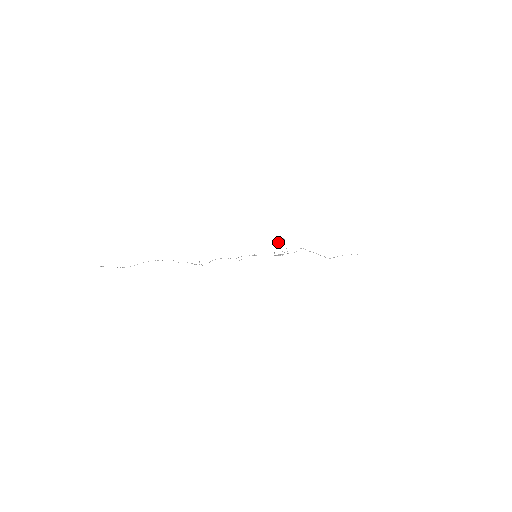
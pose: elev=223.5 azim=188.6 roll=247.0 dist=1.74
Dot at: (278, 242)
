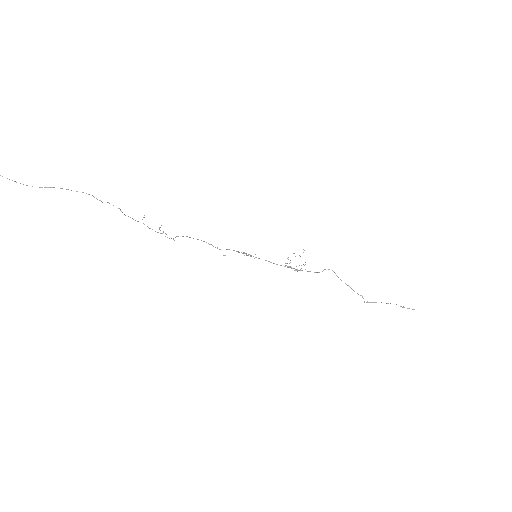
Dot at: occluded
